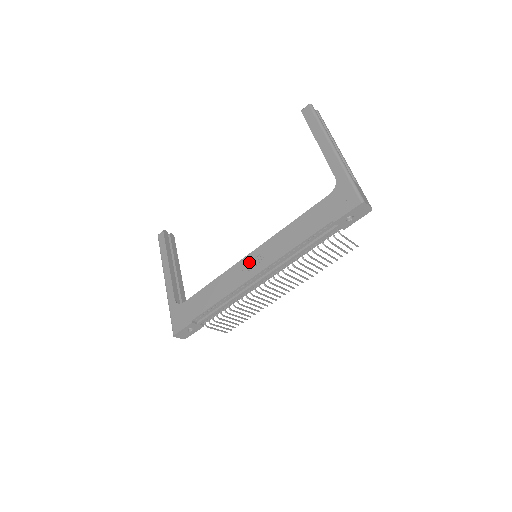
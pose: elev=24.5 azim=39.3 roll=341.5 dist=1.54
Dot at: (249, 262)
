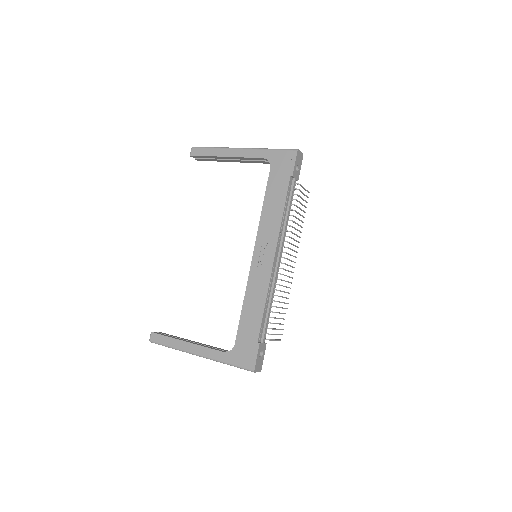
Dot at: (259, 258)
